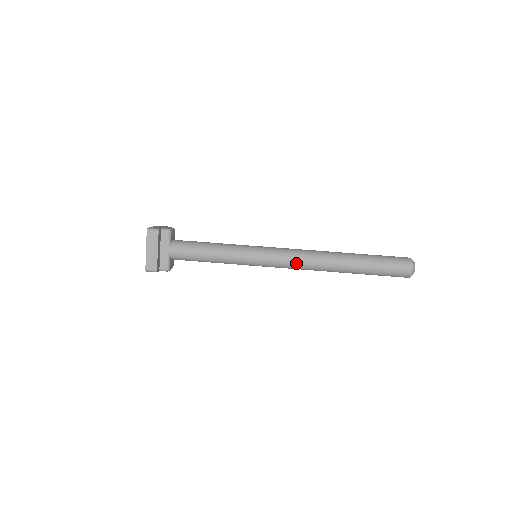
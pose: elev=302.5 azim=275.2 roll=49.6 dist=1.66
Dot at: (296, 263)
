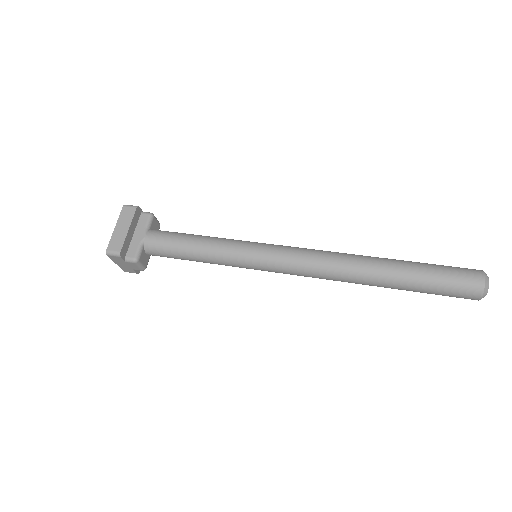
Dot at: (309, 261)
